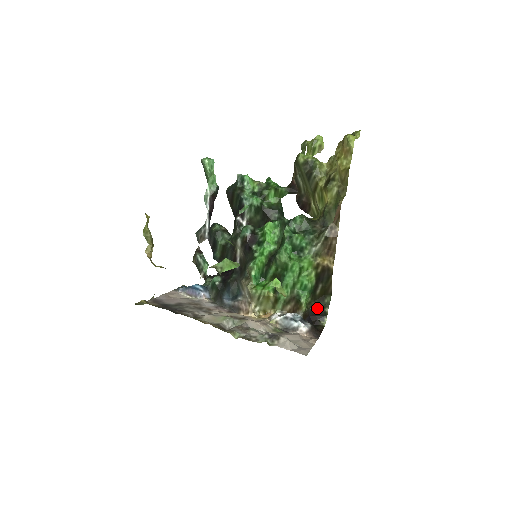
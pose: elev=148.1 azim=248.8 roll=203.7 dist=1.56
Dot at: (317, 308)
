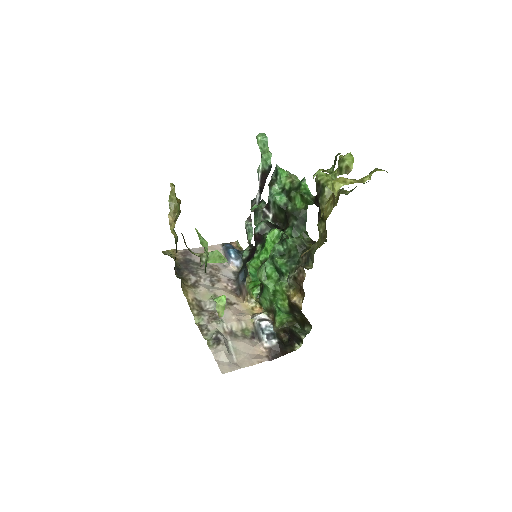
Dot at: (294, 331)
